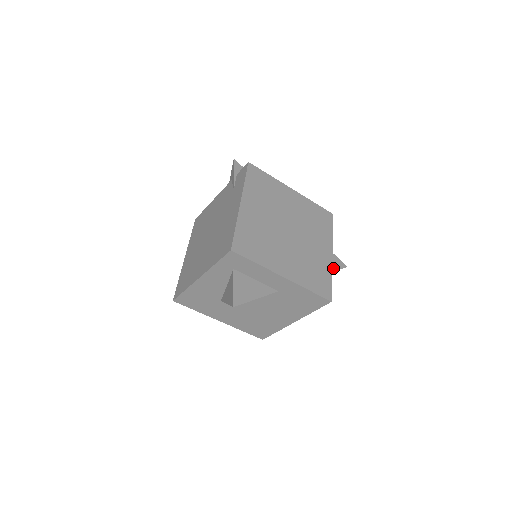
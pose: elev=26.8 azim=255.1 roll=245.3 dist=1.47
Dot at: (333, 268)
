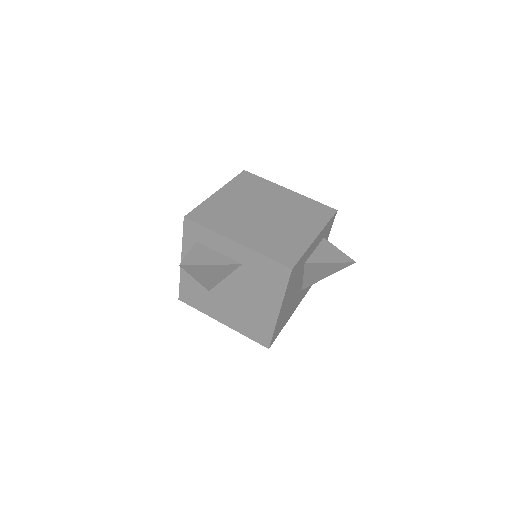
Dot at: (332, 260)
